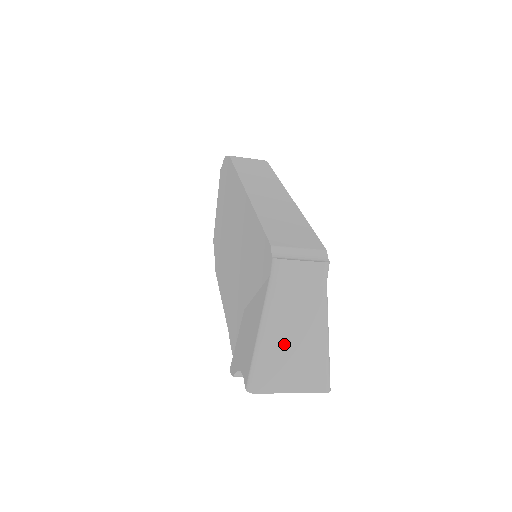
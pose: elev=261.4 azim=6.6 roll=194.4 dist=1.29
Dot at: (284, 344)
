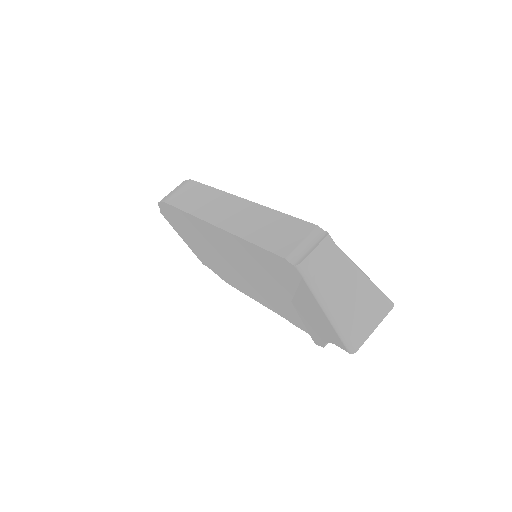
Dot at: (347, 307)
